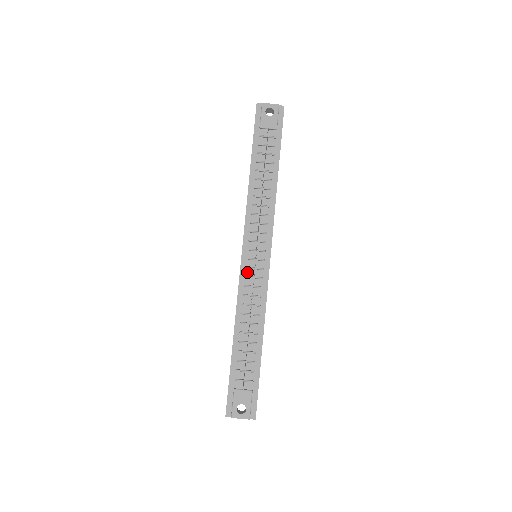
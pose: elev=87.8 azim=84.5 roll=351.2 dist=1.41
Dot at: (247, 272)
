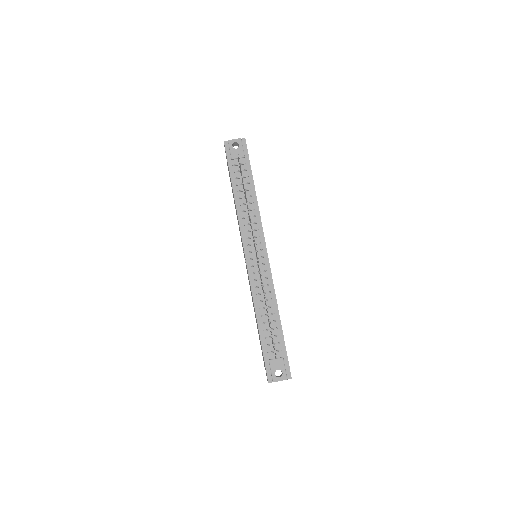
Dot at: (253, 269)
